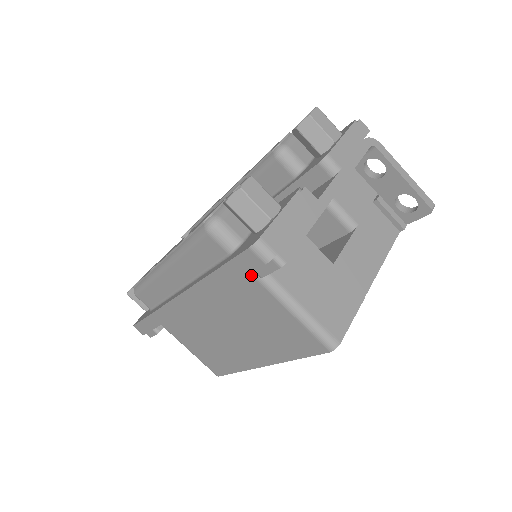
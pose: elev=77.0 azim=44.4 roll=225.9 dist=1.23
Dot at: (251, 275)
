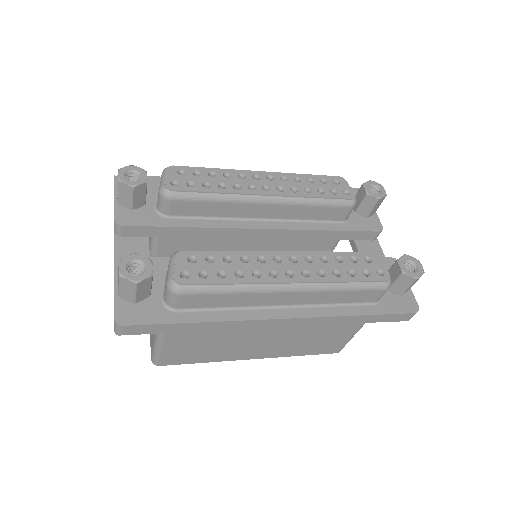
Dot at: occluded
